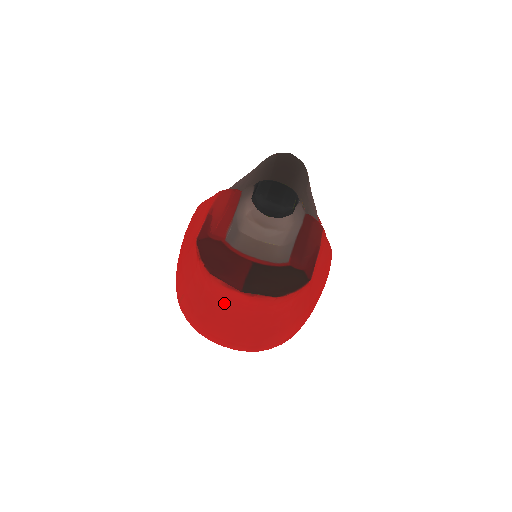
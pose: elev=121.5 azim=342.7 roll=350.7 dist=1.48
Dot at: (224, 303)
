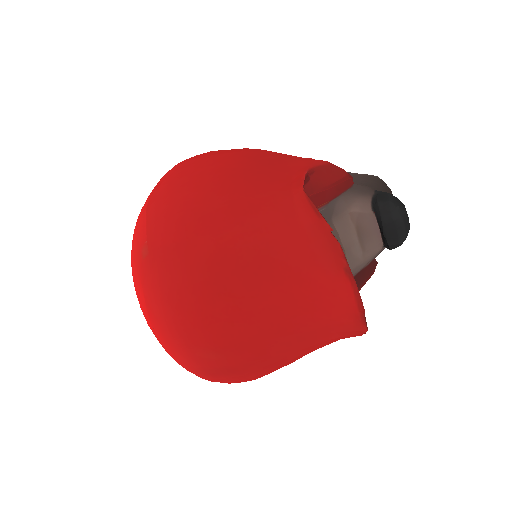
Dot at: (298, 292)
